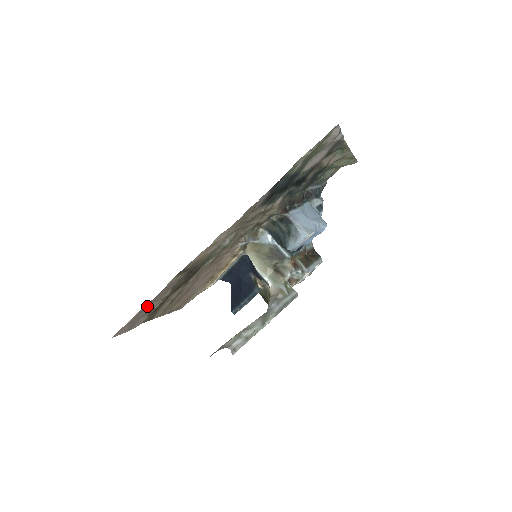
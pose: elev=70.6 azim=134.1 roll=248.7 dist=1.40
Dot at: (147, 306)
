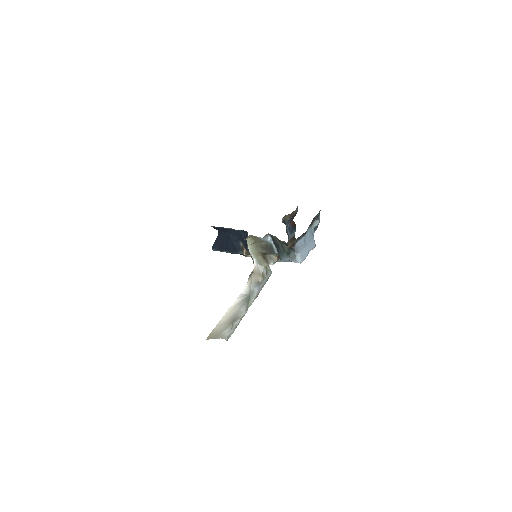
Dot at: occluded
